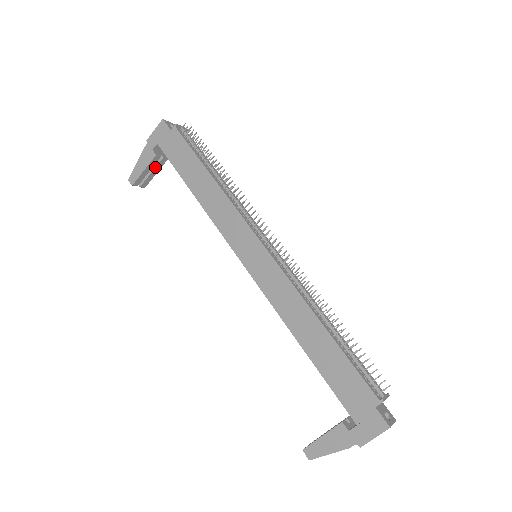
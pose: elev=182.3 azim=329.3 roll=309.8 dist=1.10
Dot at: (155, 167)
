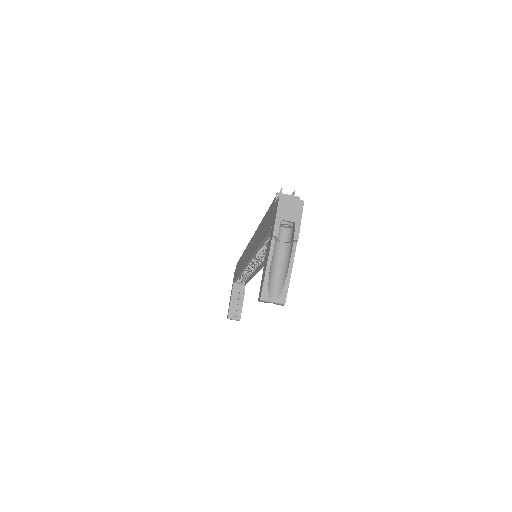
Dot at: (238, 299)
